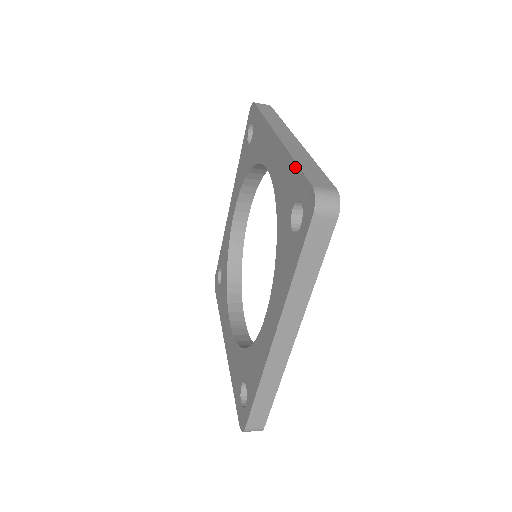
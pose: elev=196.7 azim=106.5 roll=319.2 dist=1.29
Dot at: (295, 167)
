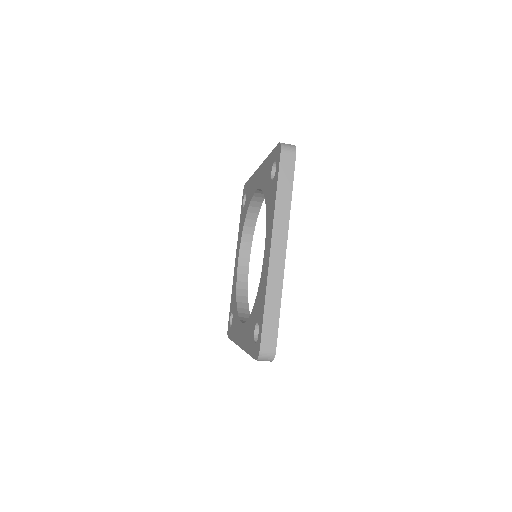
Dot at: (270, 155)
